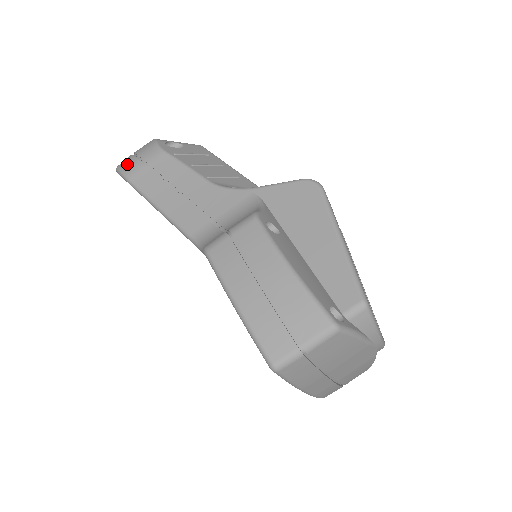
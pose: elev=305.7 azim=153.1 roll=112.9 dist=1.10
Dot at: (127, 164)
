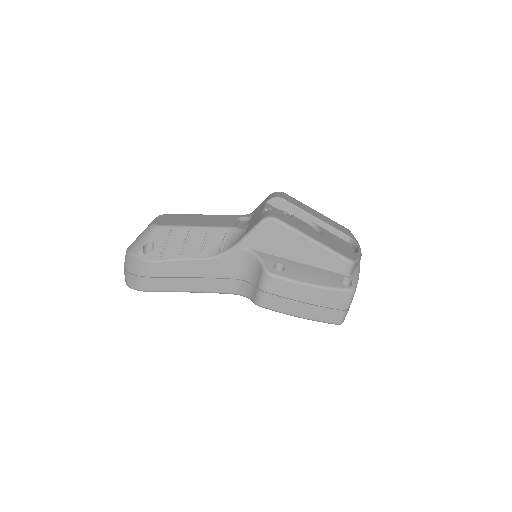
Dot at: (138, 284)
